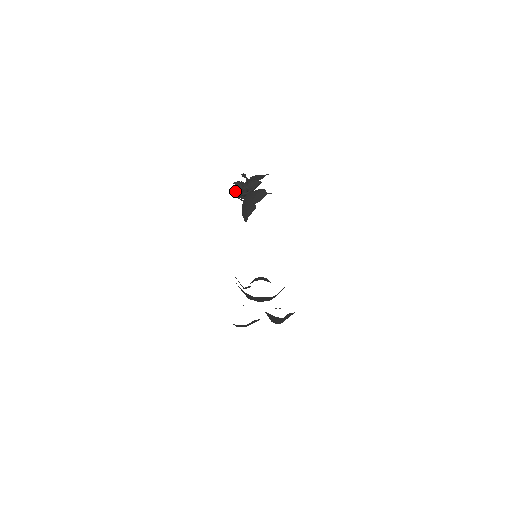
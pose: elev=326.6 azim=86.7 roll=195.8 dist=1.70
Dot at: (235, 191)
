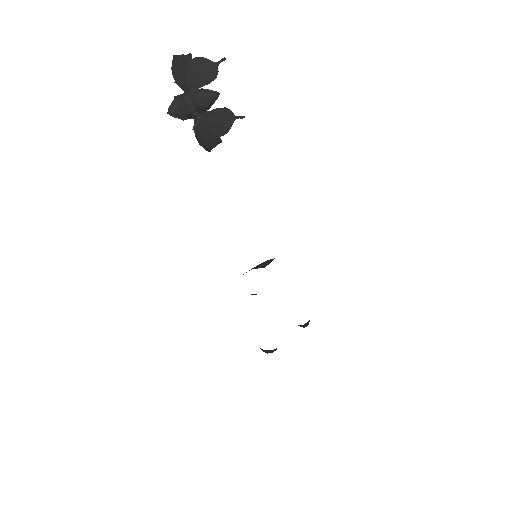
Dot at: occluded
